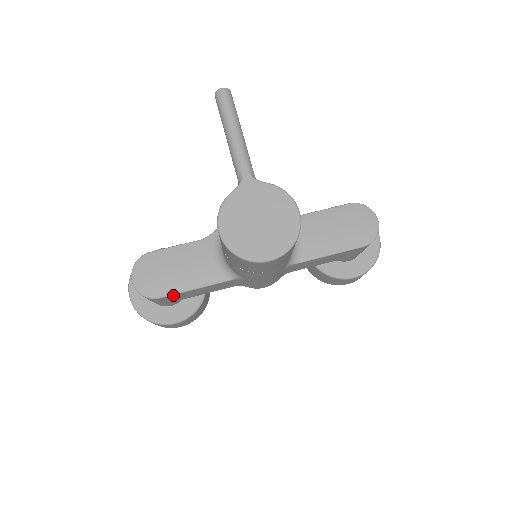
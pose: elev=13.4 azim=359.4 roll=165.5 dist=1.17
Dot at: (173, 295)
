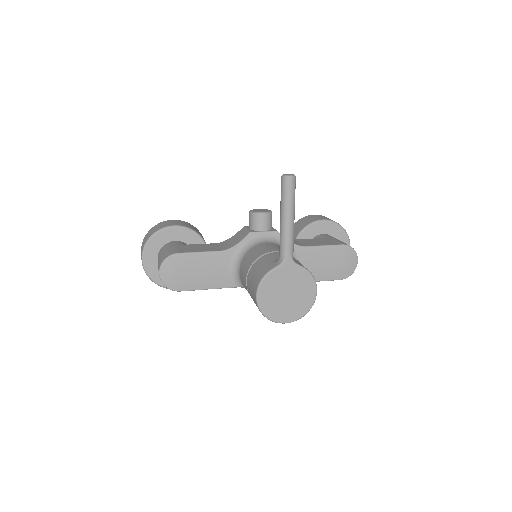
Dot at: (190, 290)
